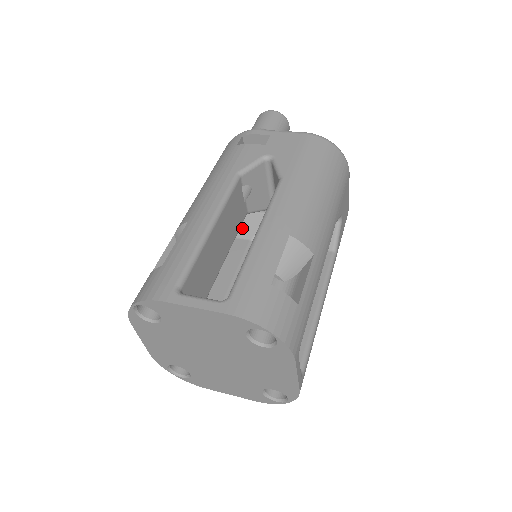
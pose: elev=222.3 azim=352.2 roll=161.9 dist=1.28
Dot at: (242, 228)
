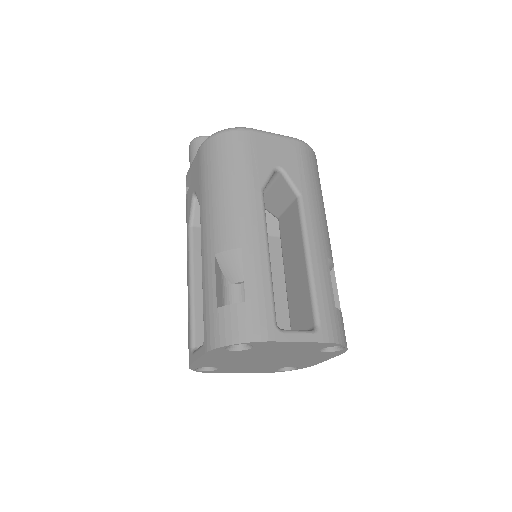
Dot at: occluded
